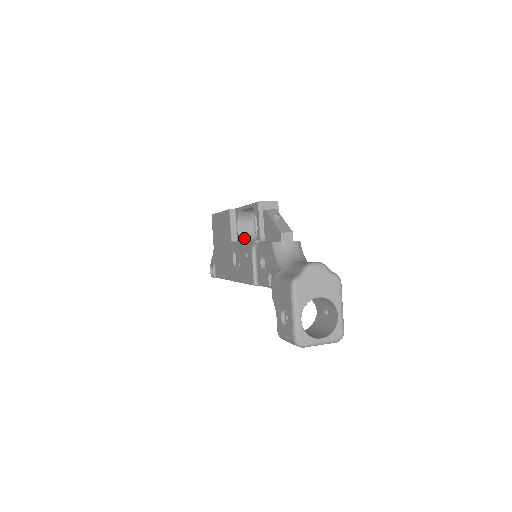
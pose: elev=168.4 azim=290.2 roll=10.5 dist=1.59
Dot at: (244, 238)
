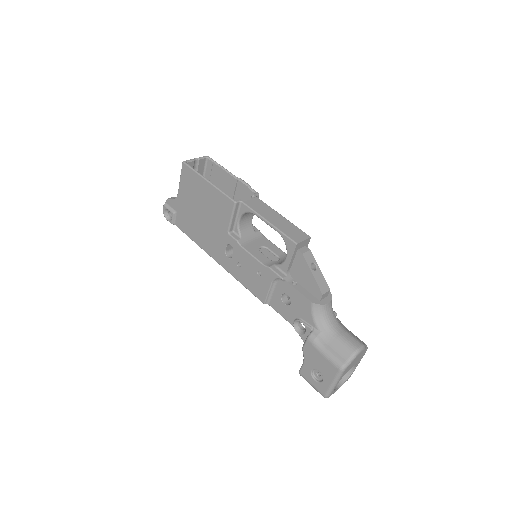
Dot at: (243, 232)
